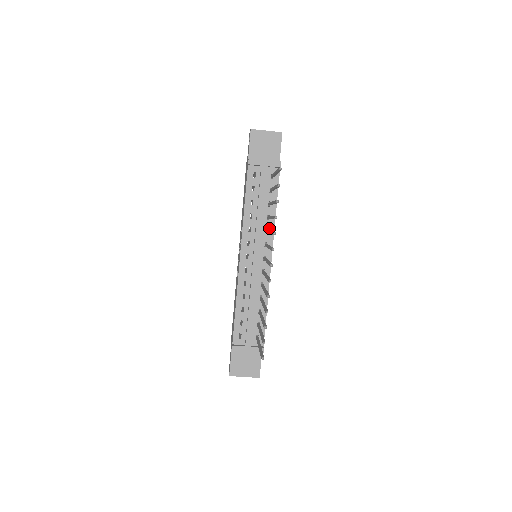
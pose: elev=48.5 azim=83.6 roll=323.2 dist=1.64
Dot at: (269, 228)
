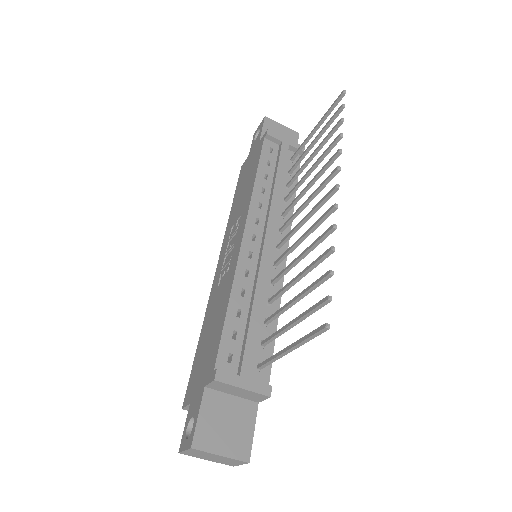
Dot at: occluded
